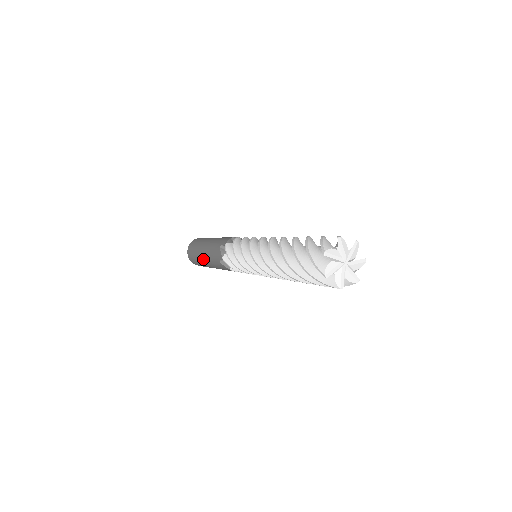
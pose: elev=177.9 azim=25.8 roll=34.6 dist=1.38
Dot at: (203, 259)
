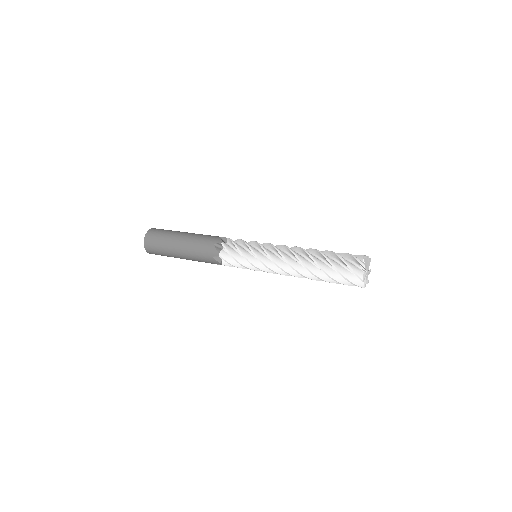
Dot at: (178, 251)
